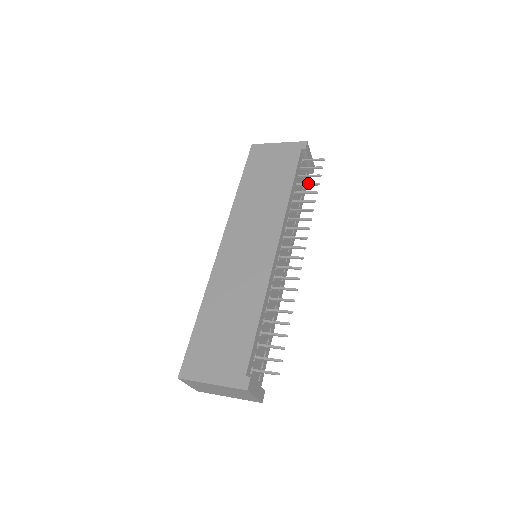
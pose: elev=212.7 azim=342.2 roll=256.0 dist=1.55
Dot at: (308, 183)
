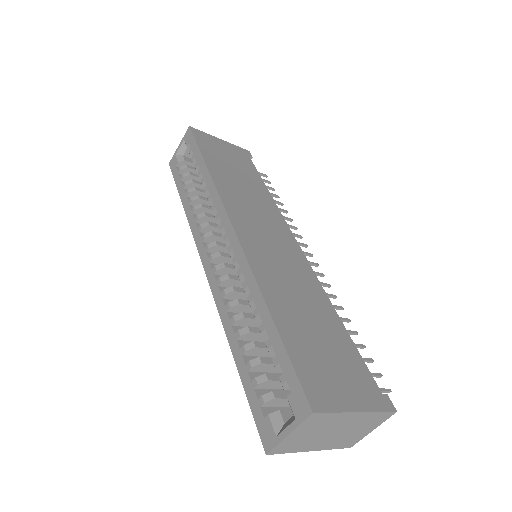
Dot at: occluded
